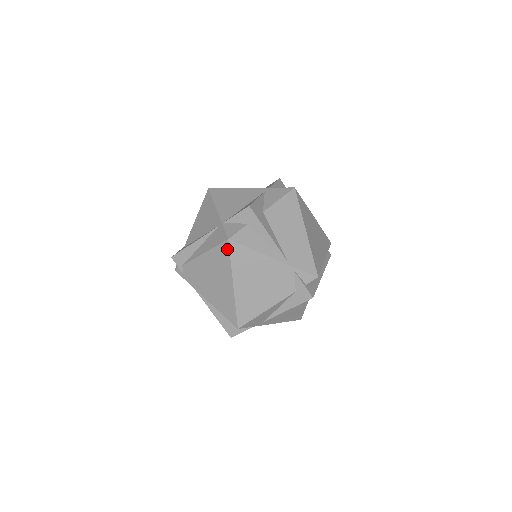
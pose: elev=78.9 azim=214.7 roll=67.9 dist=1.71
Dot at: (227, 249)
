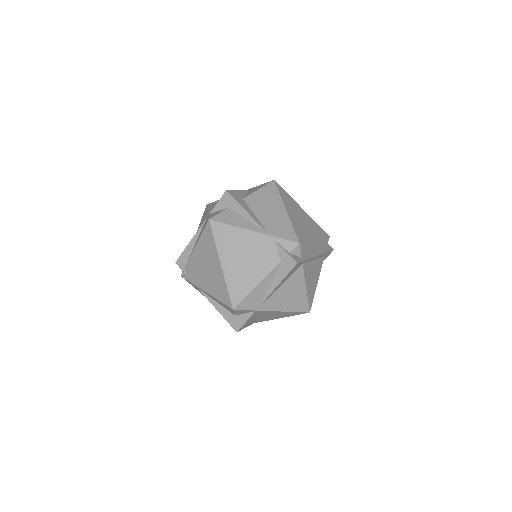
Dot at: (210, 229)
